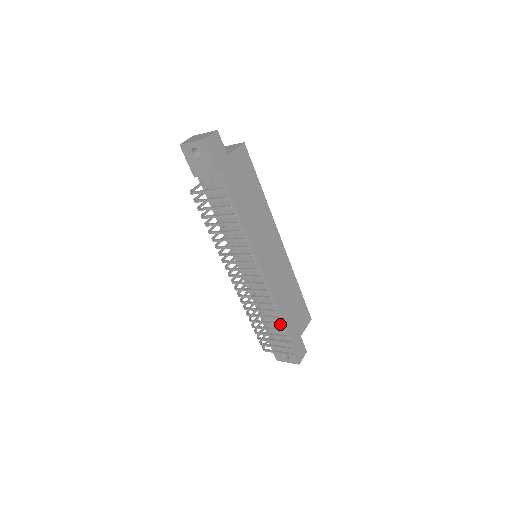
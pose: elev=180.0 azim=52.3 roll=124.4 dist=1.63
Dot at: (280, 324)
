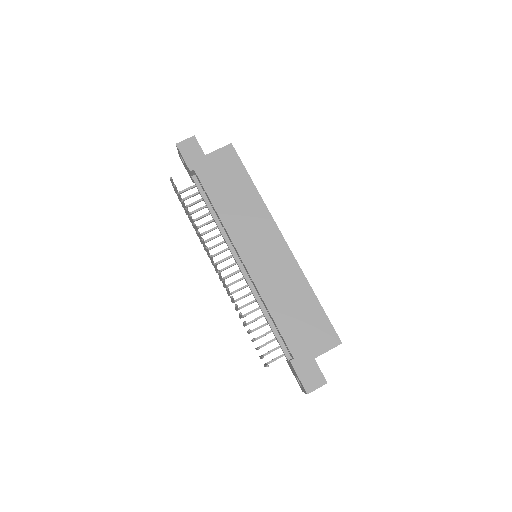
Dot at: (243, 322)
